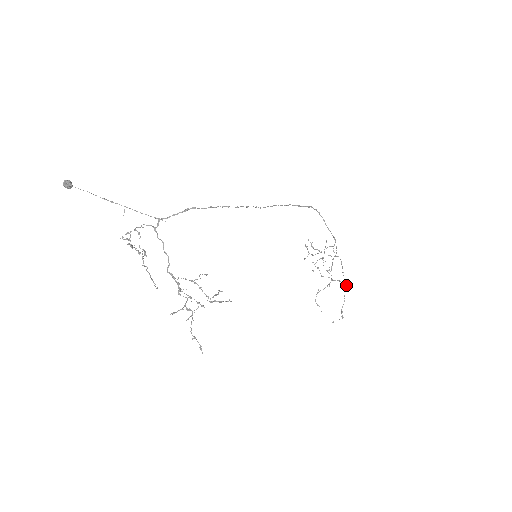
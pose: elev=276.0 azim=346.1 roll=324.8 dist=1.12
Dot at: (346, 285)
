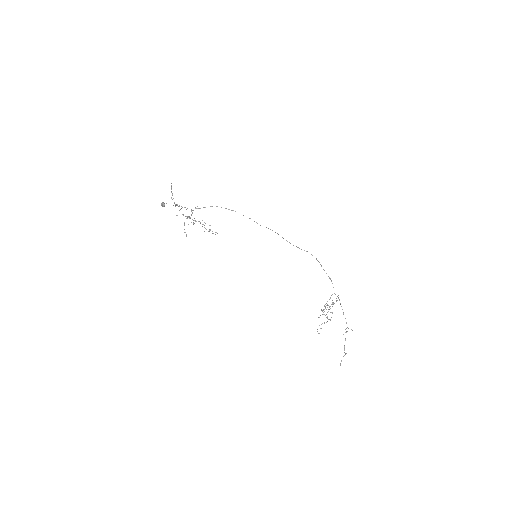
Dot at: occluded
